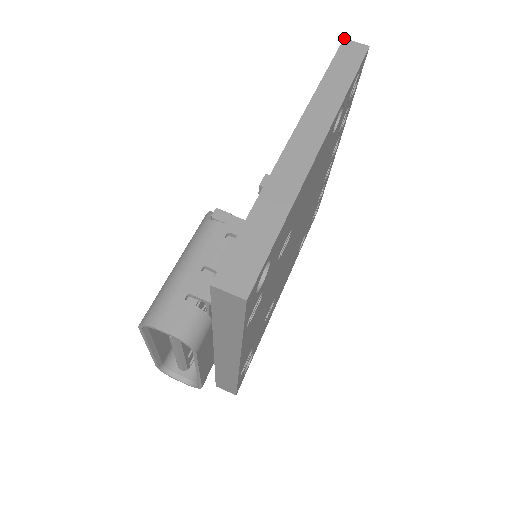
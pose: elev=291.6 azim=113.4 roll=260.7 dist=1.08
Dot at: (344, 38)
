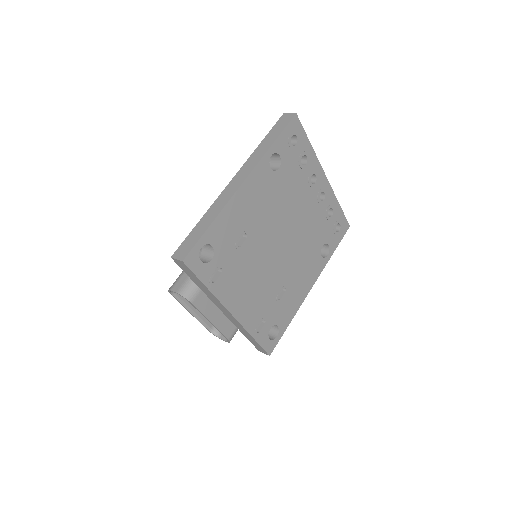
Dot at: (283, 113)
